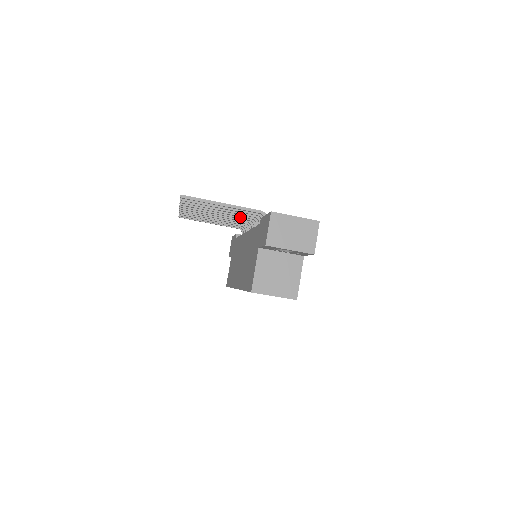
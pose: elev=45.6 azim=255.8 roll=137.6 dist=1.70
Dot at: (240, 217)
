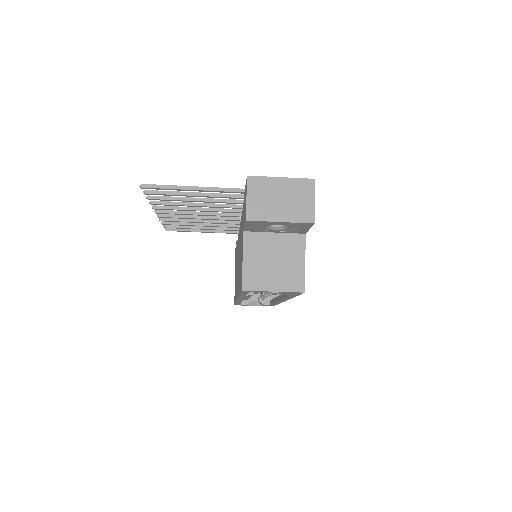
Dot at: (228, 210)
